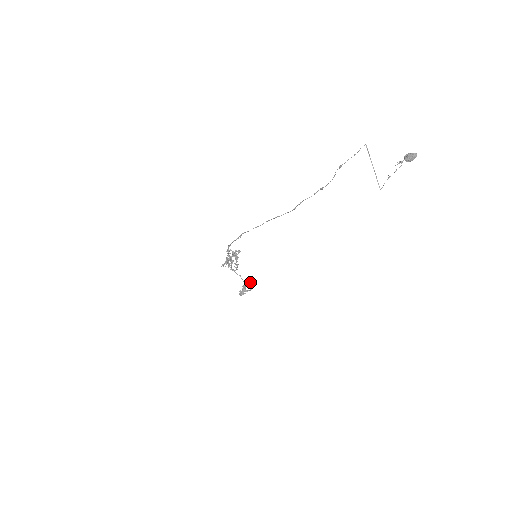
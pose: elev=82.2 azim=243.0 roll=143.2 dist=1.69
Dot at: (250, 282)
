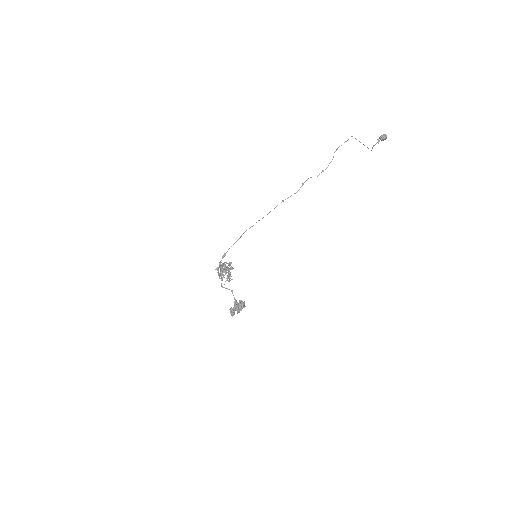
Dot at: occluded
